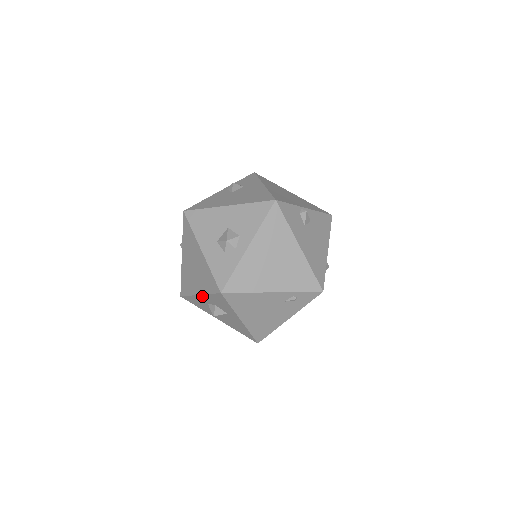
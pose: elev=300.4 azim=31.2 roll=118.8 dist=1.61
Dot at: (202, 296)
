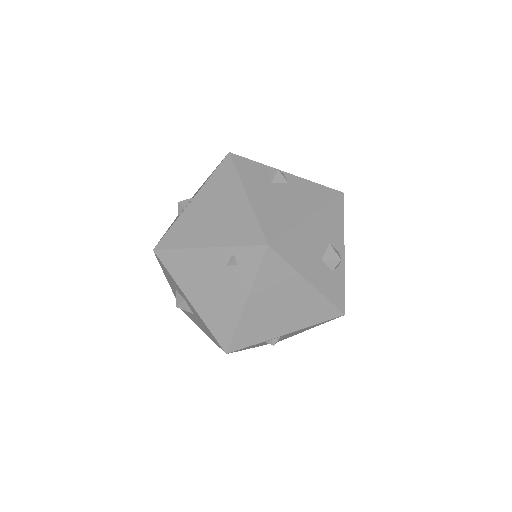
Dot at: (169, 282)
